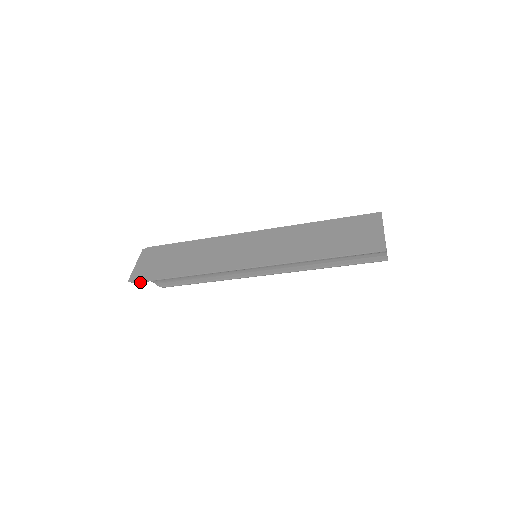
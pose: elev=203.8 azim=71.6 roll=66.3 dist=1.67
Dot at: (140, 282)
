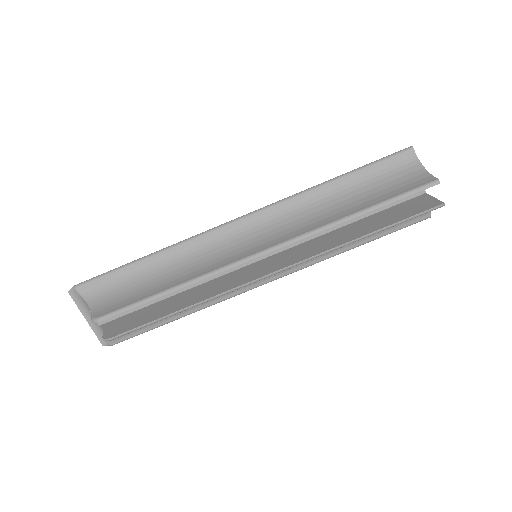
Dot at: (85, 283)
